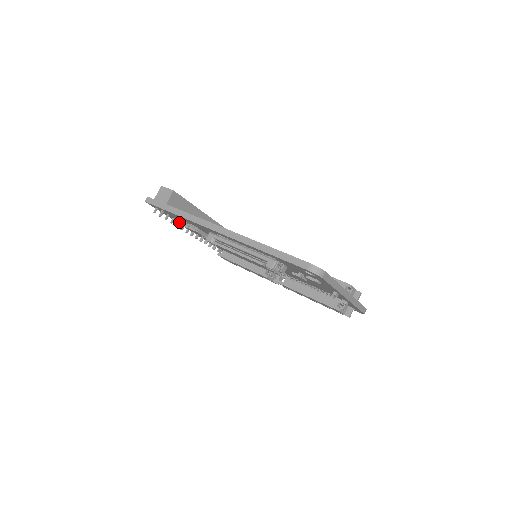
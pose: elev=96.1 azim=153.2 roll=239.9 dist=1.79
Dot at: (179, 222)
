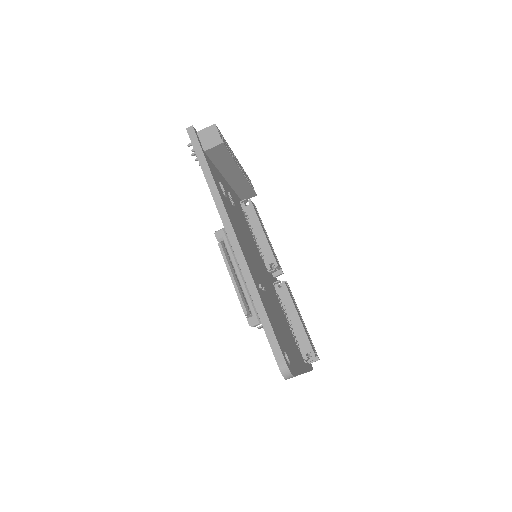
Dot at: occluded
